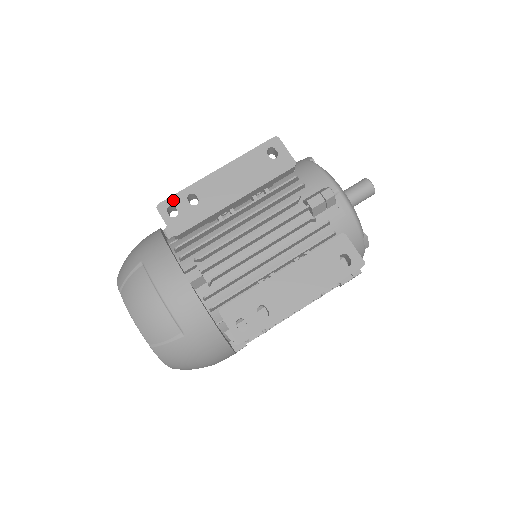
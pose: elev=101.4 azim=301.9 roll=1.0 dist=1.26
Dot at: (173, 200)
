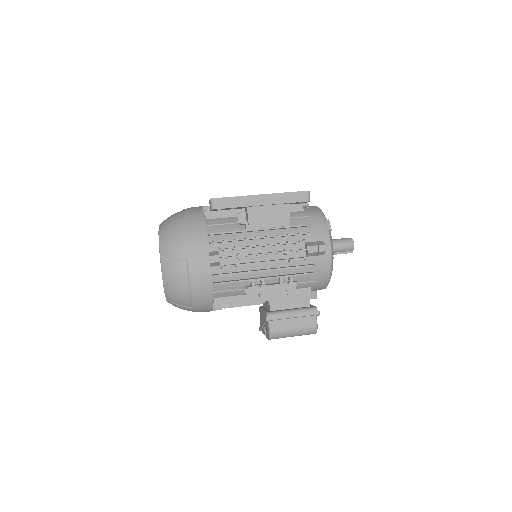
Dot at: occluded
